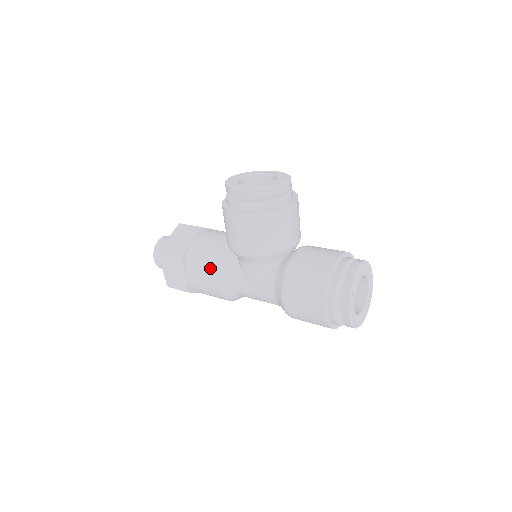
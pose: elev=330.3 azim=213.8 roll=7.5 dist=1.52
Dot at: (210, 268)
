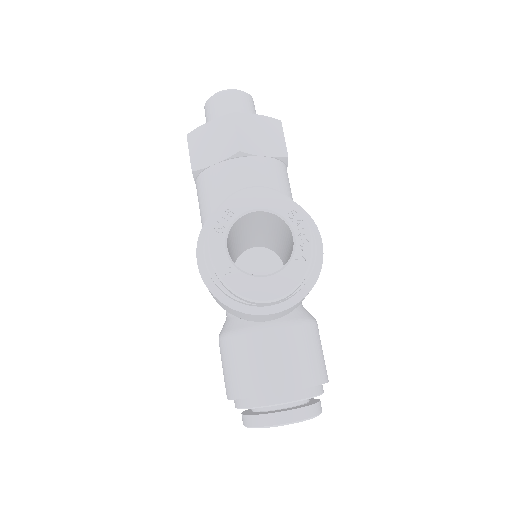
Dot at: (204, 220)
